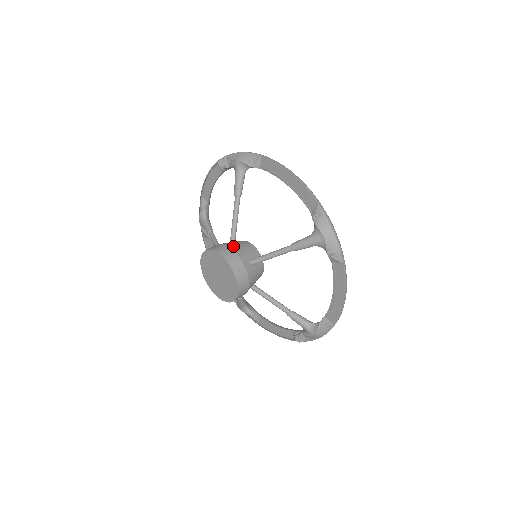
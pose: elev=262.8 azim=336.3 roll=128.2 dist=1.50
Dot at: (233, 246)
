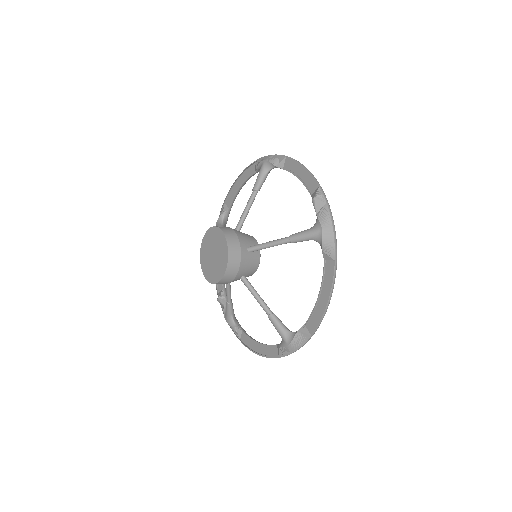
Dot at: (245, 259)
